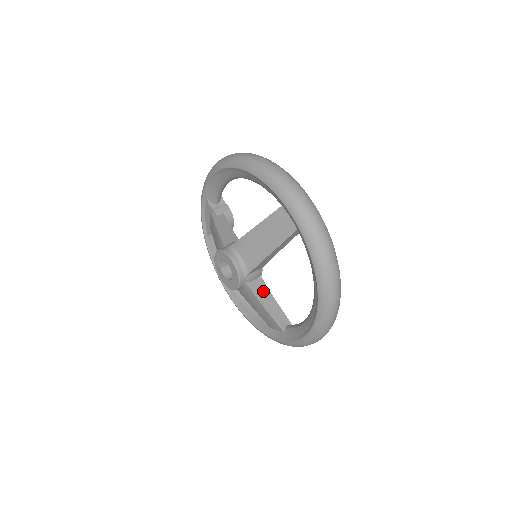
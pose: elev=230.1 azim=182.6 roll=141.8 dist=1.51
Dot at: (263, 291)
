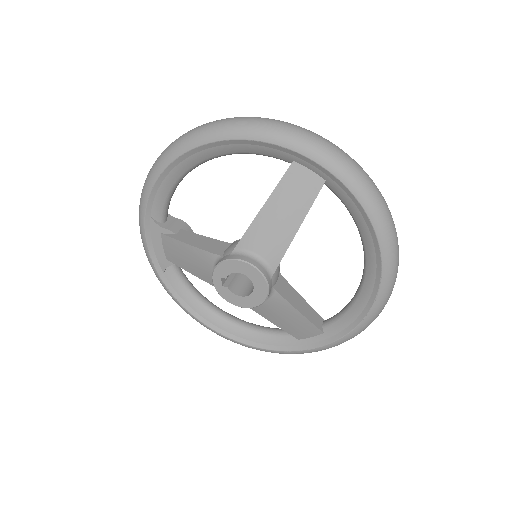
Dot at: (289, 291)
